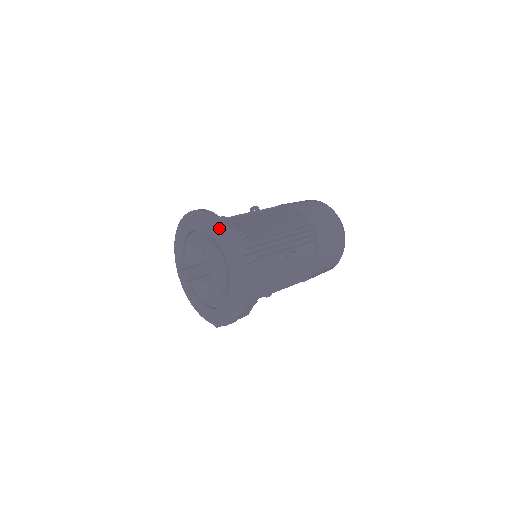
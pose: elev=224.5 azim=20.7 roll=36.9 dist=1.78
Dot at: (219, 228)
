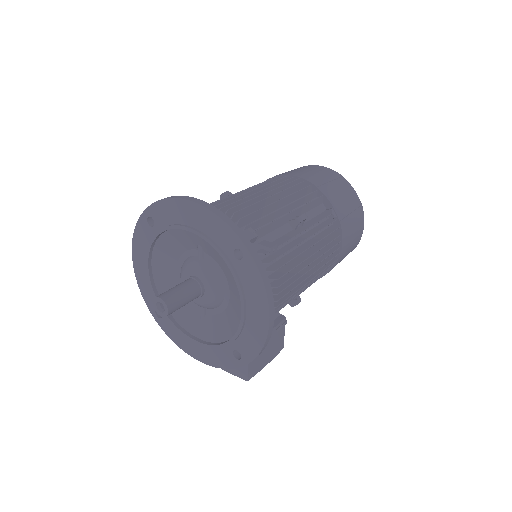
Dot at: (183, 208)
